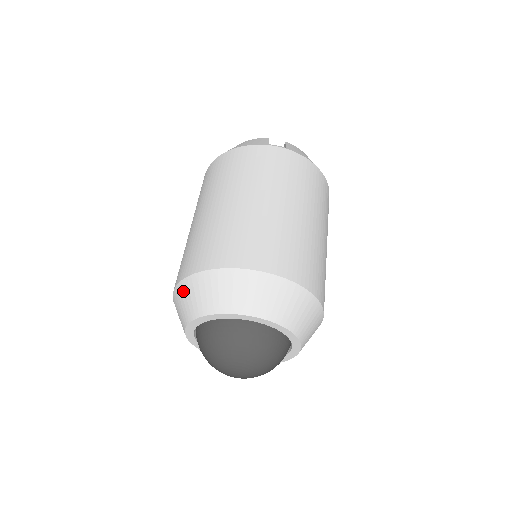
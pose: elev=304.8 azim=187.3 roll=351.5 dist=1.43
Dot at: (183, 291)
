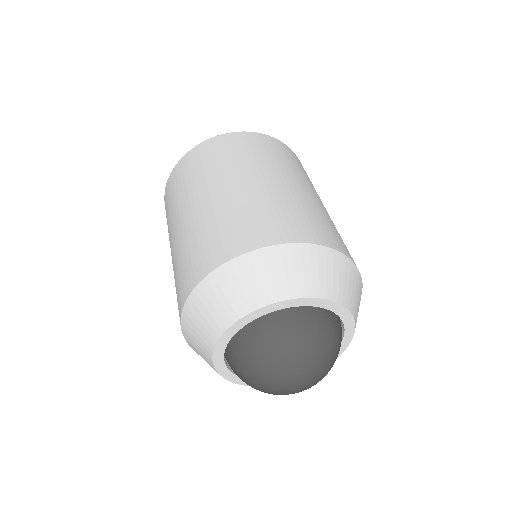
Dot at: (190, 343)
